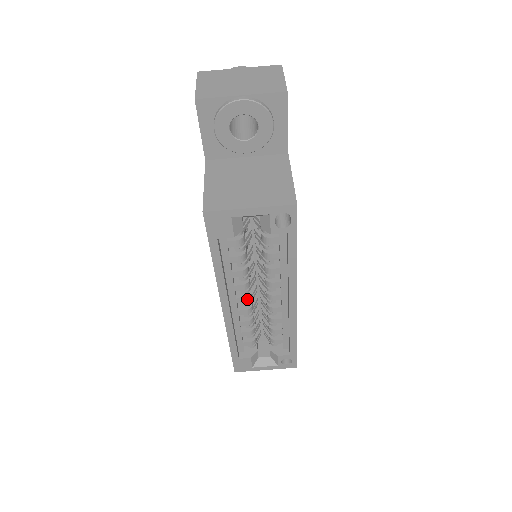
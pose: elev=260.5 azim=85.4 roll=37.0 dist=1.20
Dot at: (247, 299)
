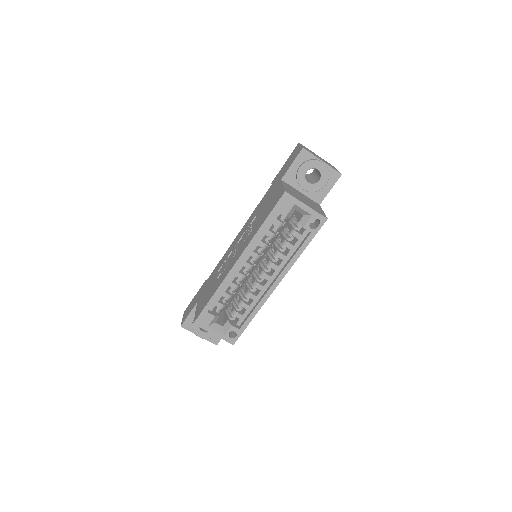
Dot at: (251, 267)
